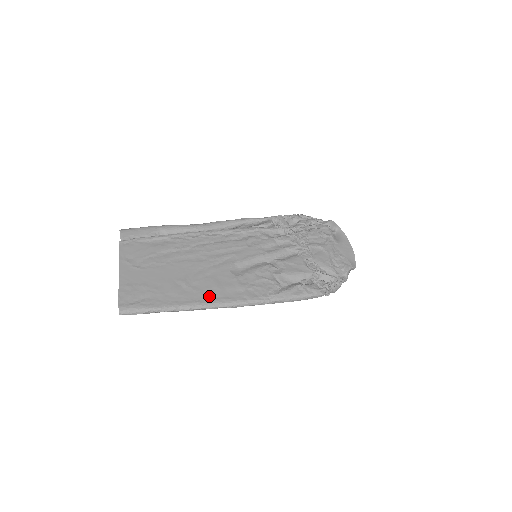
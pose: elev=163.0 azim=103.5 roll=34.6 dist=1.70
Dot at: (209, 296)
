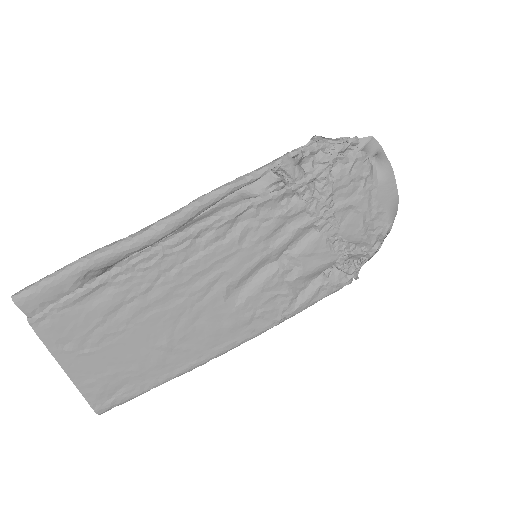
Dot at: (207, 349)
